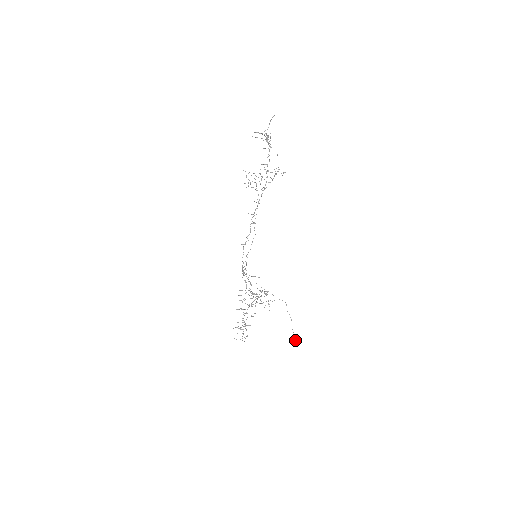
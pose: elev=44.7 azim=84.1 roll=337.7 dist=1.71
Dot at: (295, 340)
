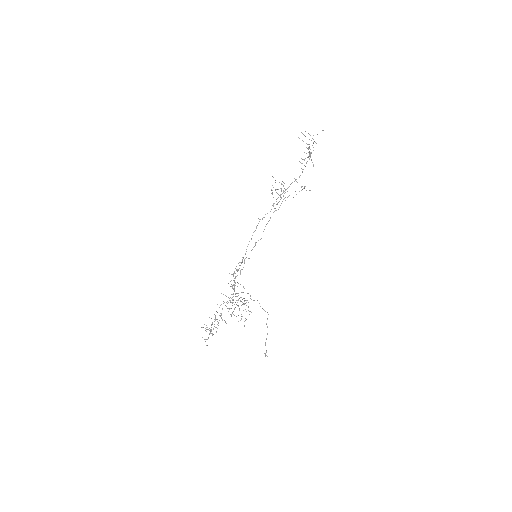
Dot at: (265, 354)
